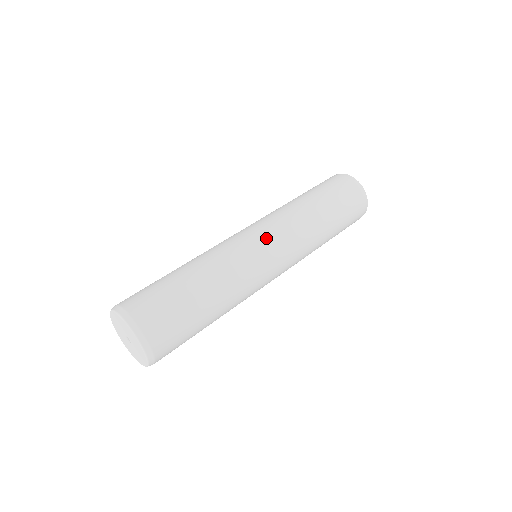
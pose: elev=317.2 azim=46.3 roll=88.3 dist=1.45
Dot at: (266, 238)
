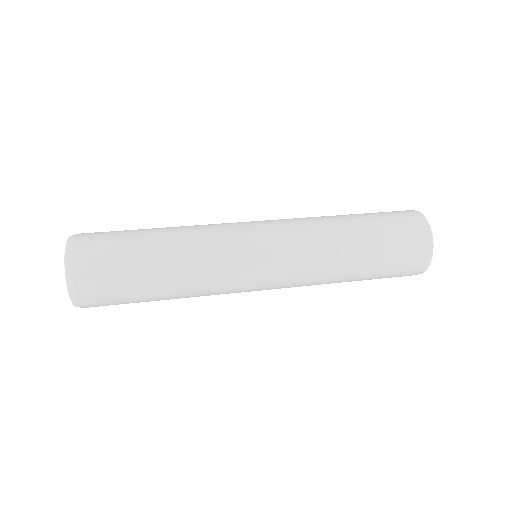
Dot at: (264, 236)
